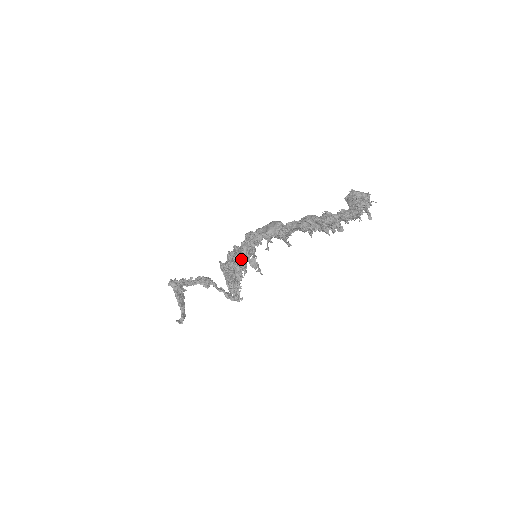
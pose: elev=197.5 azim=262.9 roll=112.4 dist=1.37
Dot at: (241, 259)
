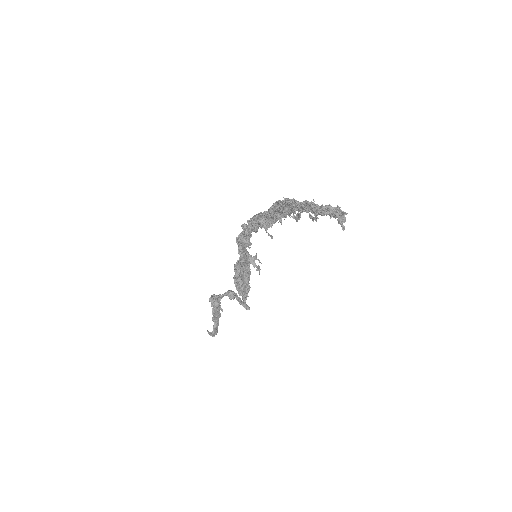
Dot at: (238, 248)
